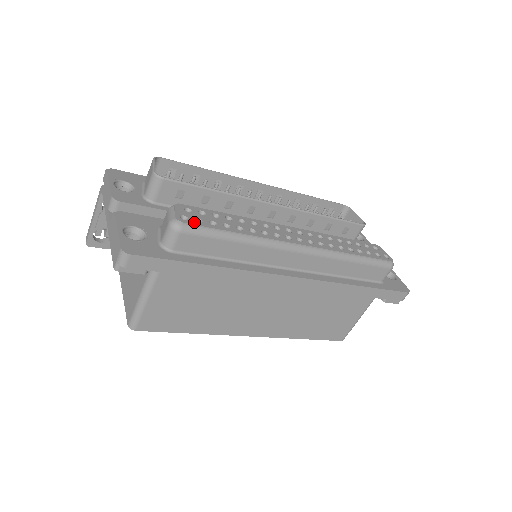
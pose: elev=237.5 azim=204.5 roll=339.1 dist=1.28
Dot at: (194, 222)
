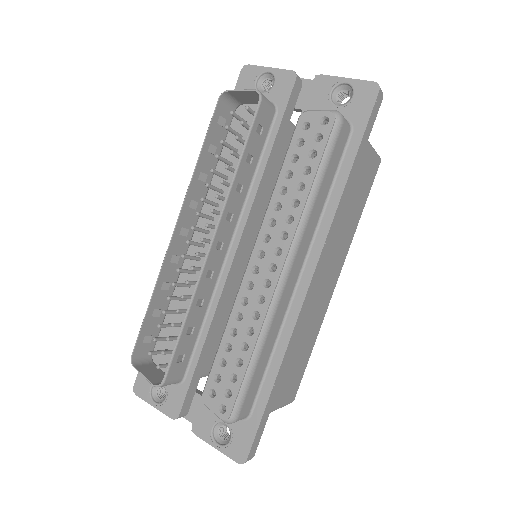
Dot at: (230, 402)
